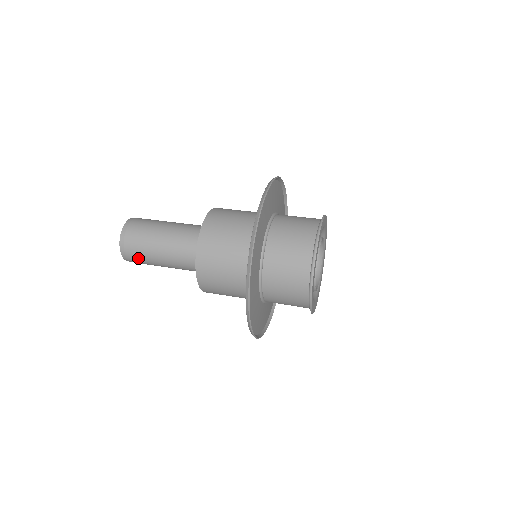
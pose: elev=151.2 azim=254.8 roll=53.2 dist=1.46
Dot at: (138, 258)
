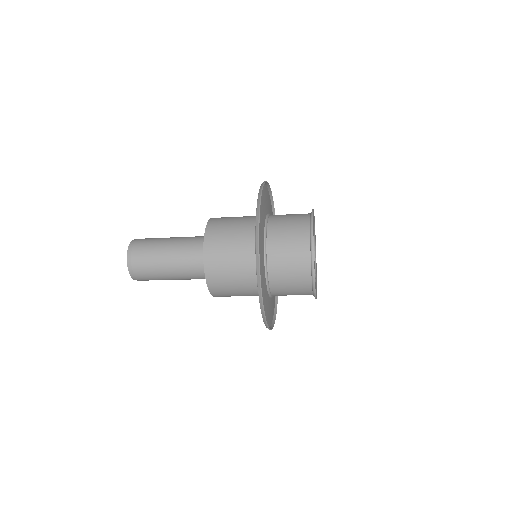
Dot at: (149, 279)
